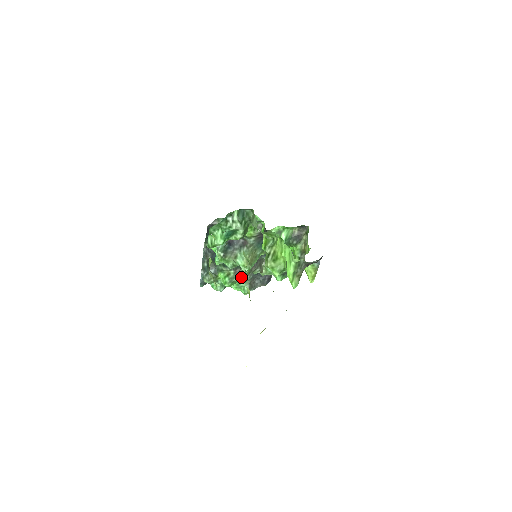
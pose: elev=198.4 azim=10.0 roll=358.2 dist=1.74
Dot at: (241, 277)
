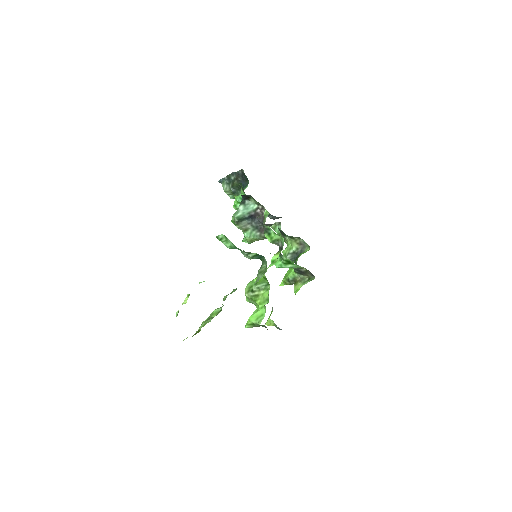
Dot at: occluded
